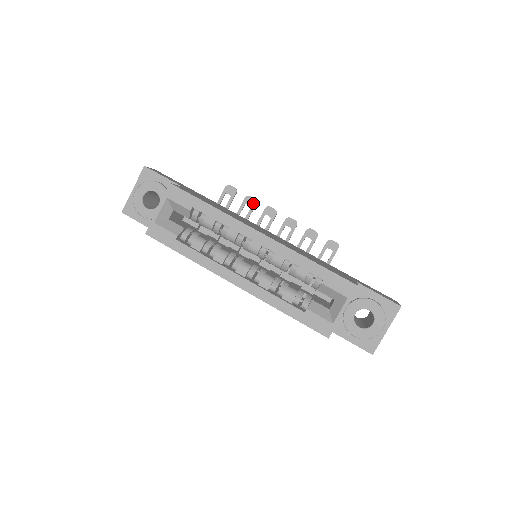
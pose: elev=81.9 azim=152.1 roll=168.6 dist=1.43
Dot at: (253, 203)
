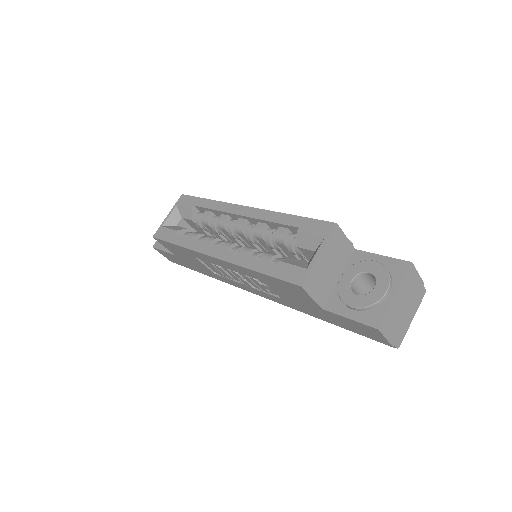
Dot at: occluded
